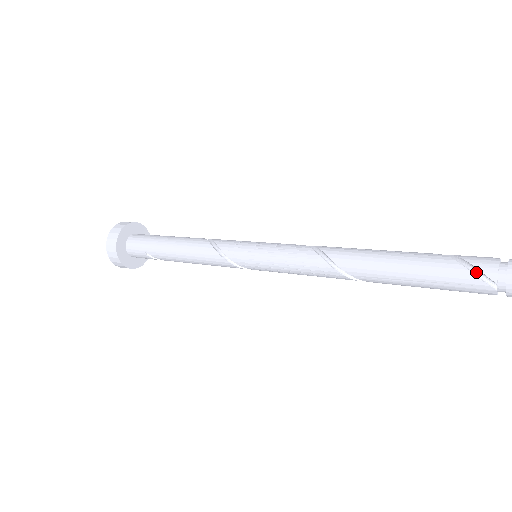
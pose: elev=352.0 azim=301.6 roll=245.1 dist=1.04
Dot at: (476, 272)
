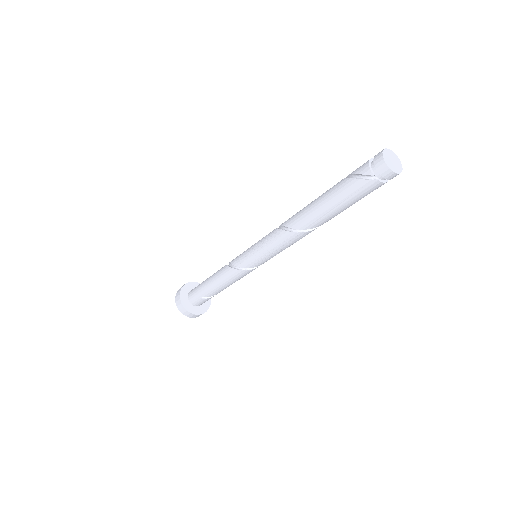
Dot at: (361, 177)
